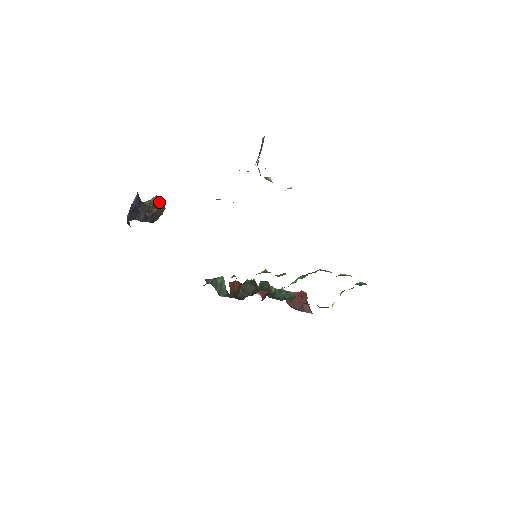
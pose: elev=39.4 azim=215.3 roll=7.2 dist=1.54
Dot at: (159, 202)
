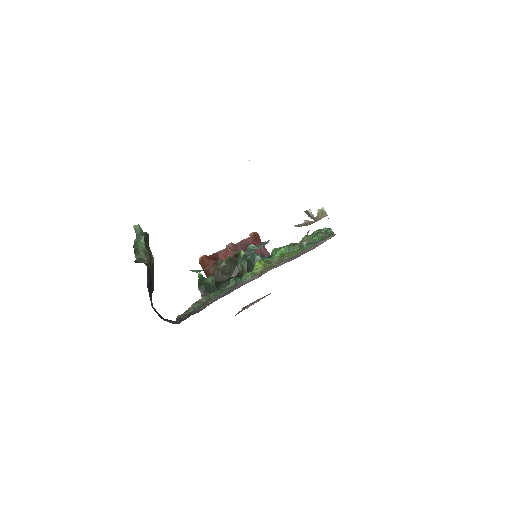
Dot at: (146, 240)
